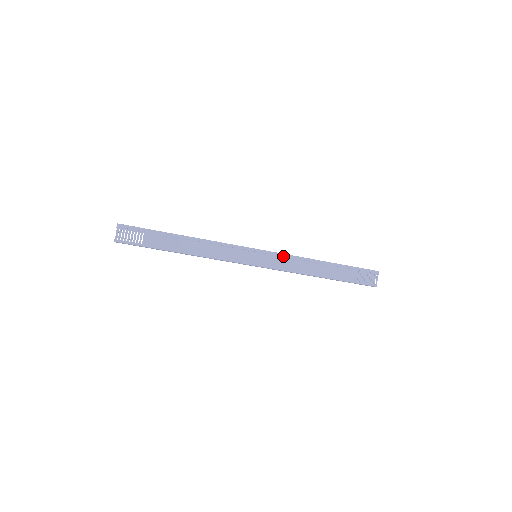
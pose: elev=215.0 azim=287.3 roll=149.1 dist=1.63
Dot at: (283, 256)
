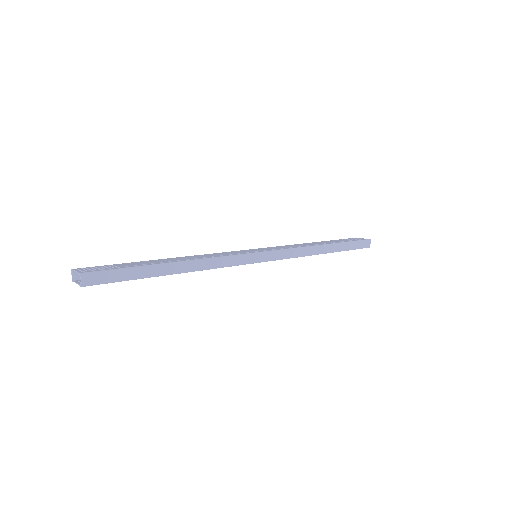
Dot at: occluded
